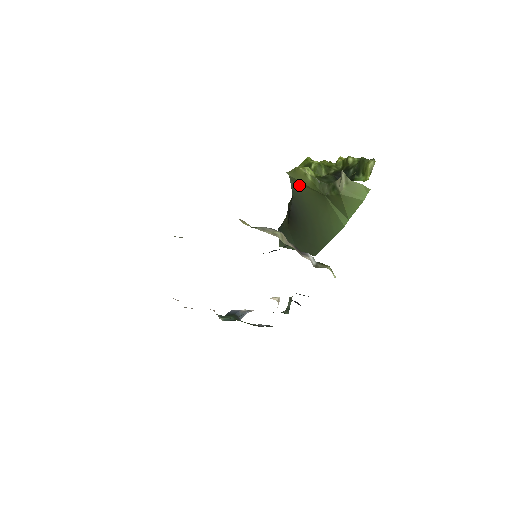
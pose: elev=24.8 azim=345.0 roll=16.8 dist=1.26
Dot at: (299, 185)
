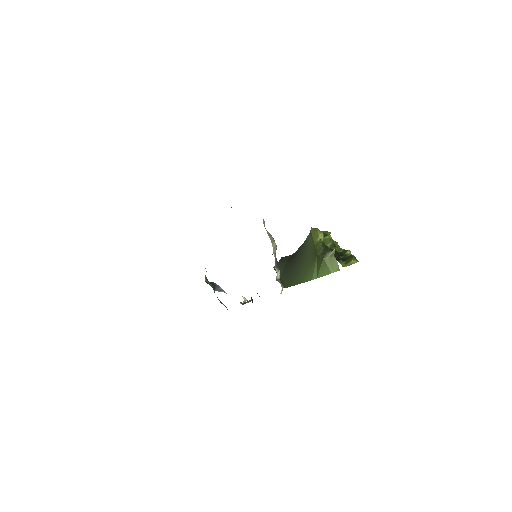
Dot at: (311, 239)
